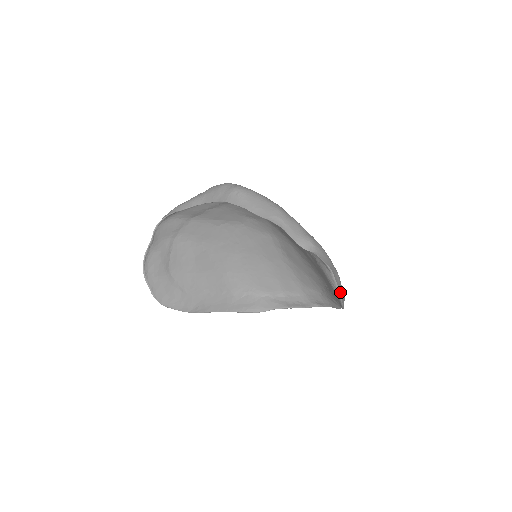
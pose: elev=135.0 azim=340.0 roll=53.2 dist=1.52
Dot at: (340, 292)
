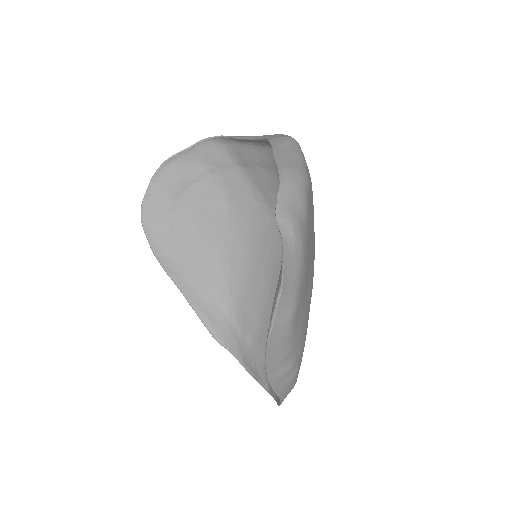
Dot at: (274, 334)
